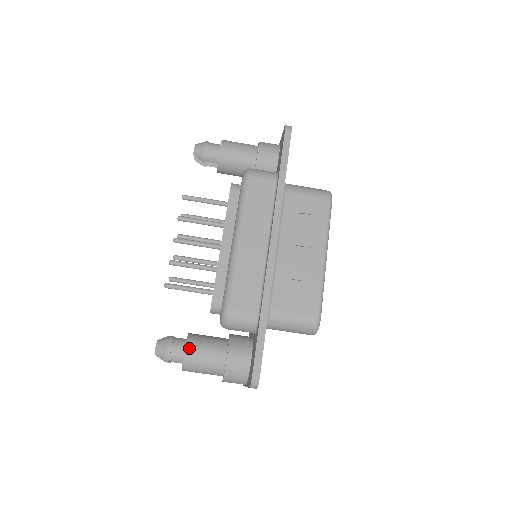
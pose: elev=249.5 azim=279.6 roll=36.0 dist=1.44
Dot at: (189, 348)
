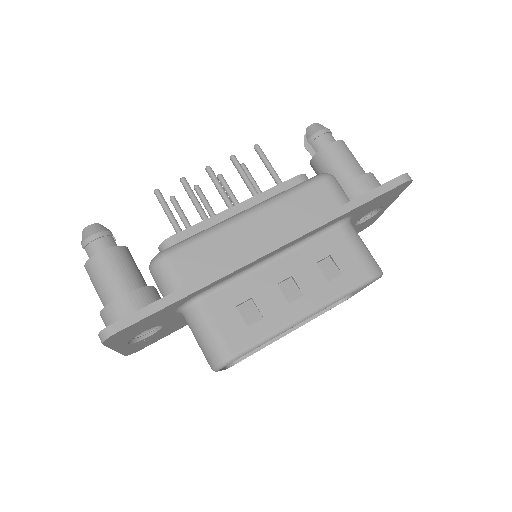
Dot at: (107, 253)
